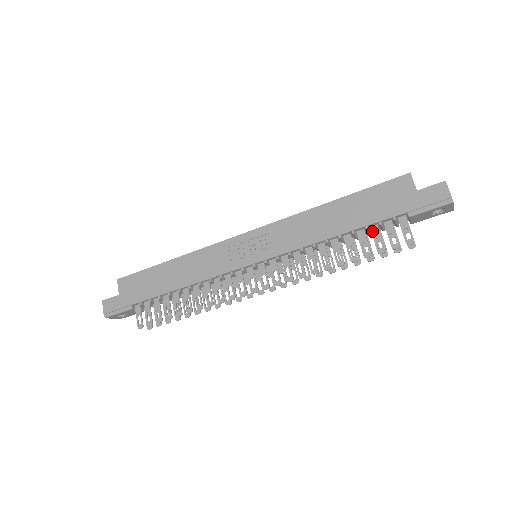
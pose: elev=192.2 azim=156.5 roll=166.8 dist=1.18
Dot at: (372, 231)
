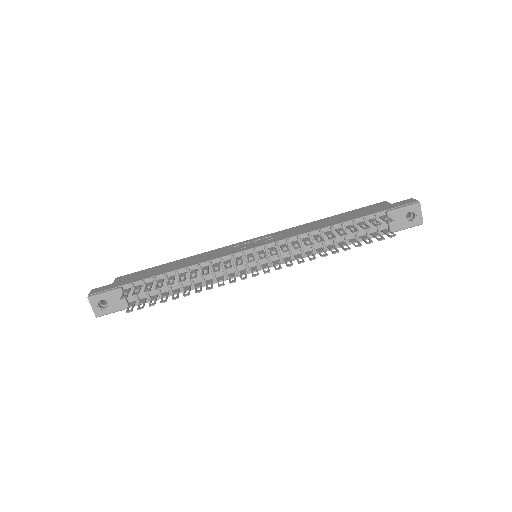
Dot at: (359, 224)
